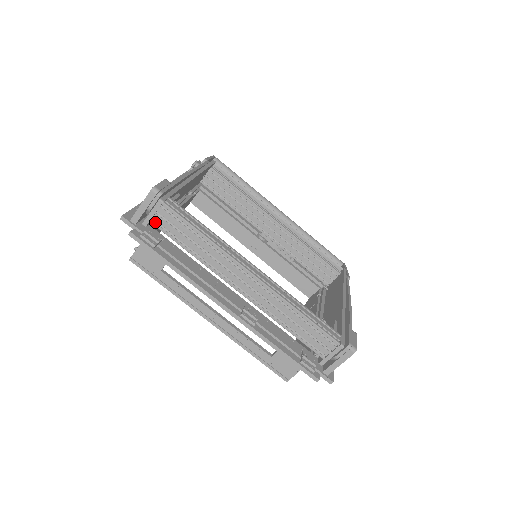
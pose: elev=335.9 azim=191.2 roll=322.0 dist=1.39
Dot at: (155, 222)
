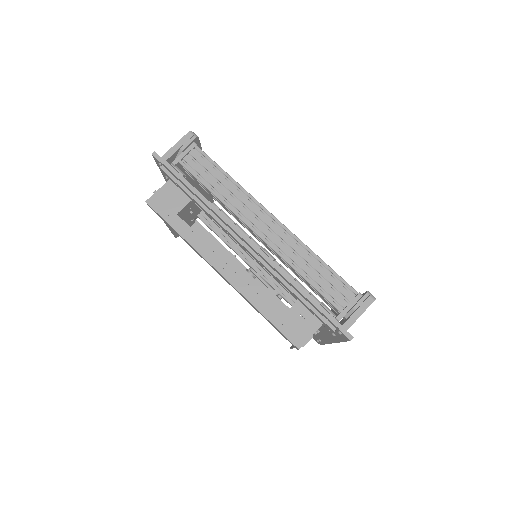
Dot at: (184, 164)
